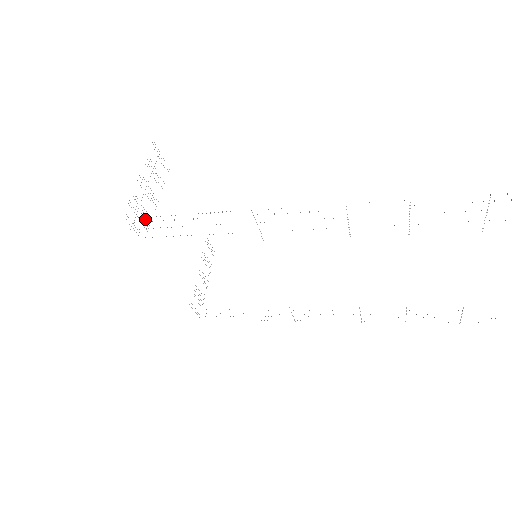
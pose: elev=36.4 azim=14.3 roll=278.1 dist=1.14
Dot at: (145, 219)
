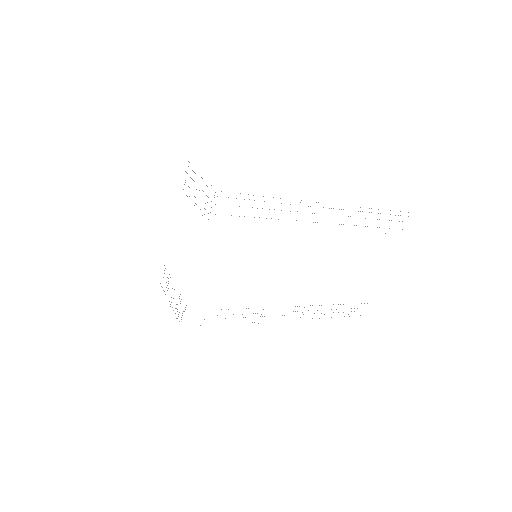
Dot at: occluded
